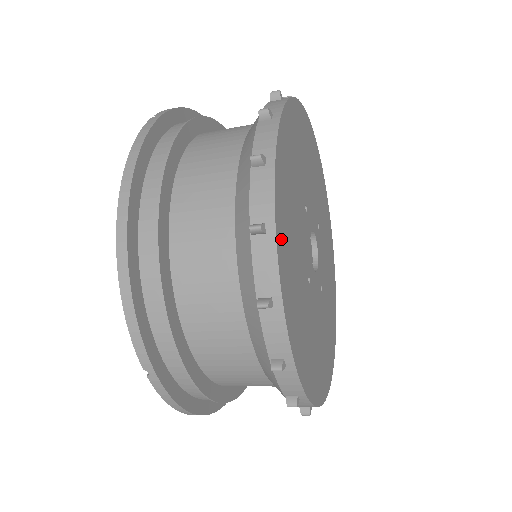
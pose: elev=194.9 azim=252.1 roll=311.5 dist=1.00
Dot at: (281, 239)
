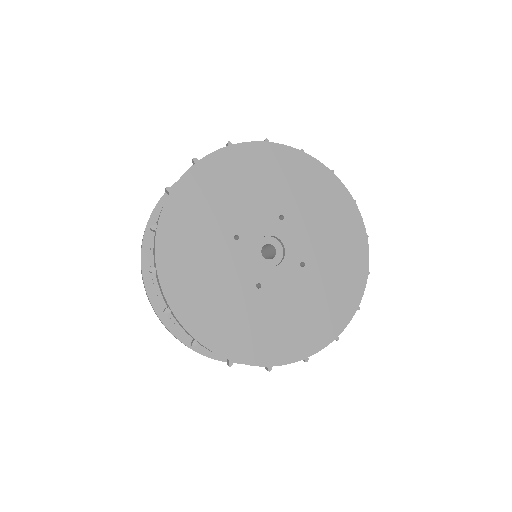
Dot at: (184, 308)
